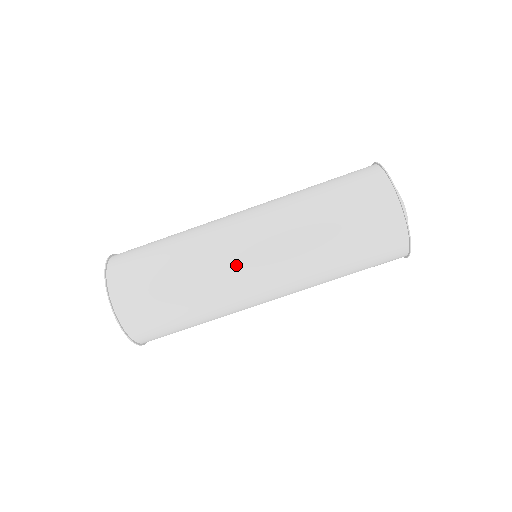
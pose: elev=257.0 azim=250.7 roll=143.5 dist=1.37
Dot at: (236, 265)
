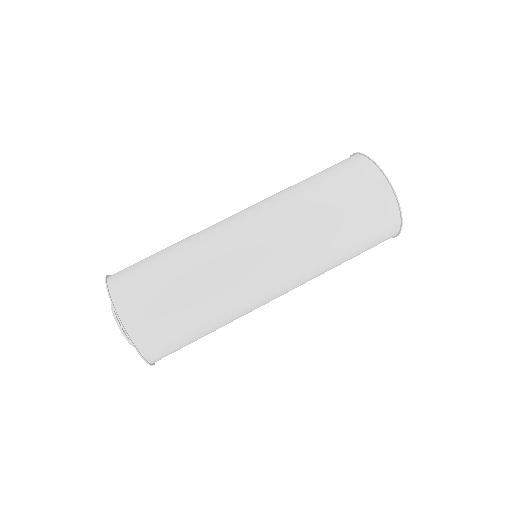
Dot at: (223, 223)
